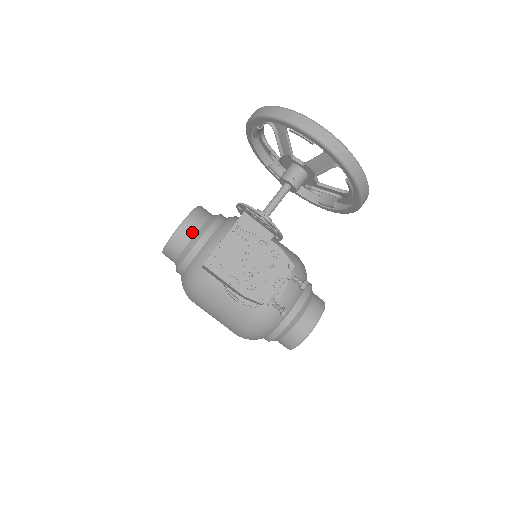
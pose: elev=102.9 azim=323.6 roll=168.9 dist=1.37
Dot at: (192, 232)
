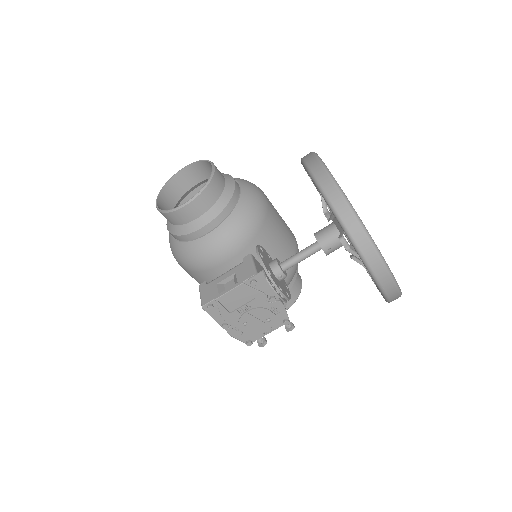
Dot at: (197, 214)
